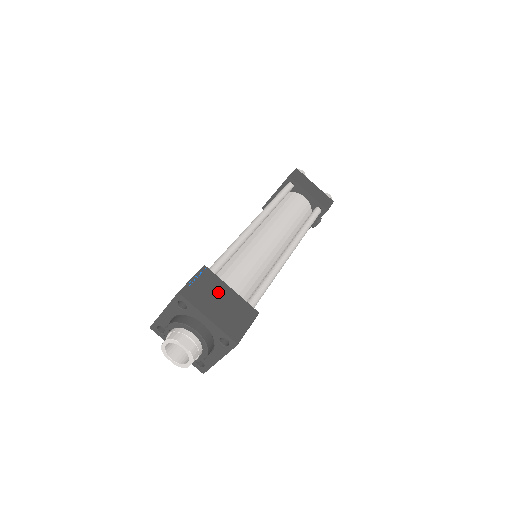
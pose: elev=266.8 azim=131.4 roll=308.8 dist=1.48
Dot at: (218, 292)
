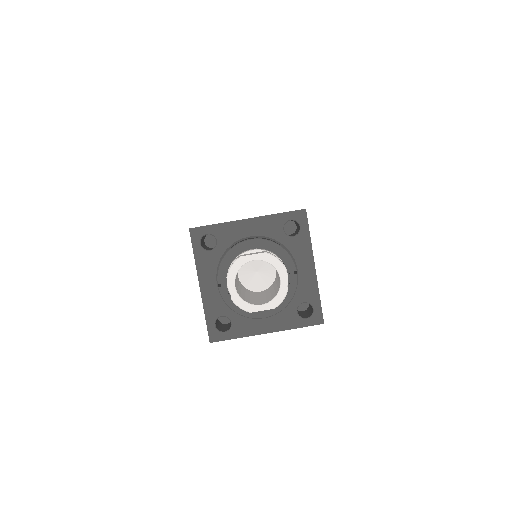
Dot at: occluded
